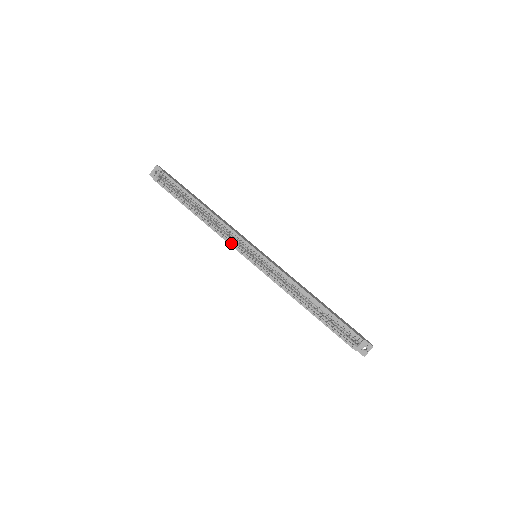
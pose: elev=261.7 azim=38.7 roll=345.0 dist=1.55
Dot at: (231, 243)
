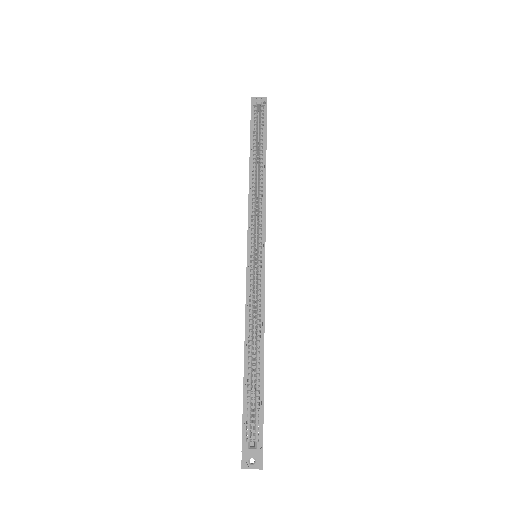
Dot at: (250, 217)
